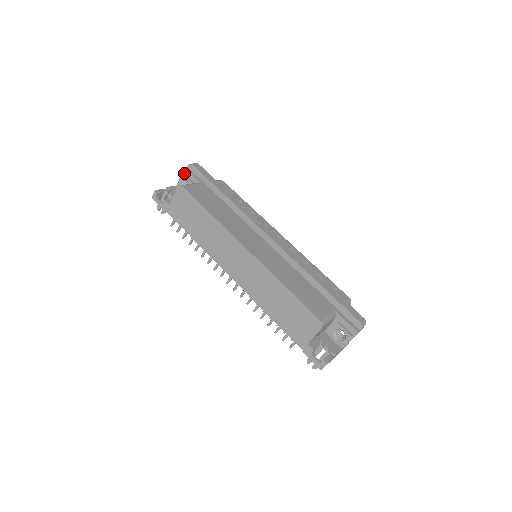
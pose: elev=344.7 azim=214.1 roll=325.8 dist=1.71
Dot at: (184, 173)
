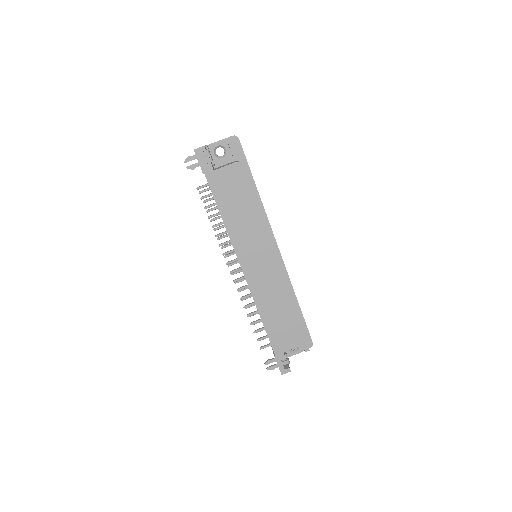
Dot at: (228, 142)
